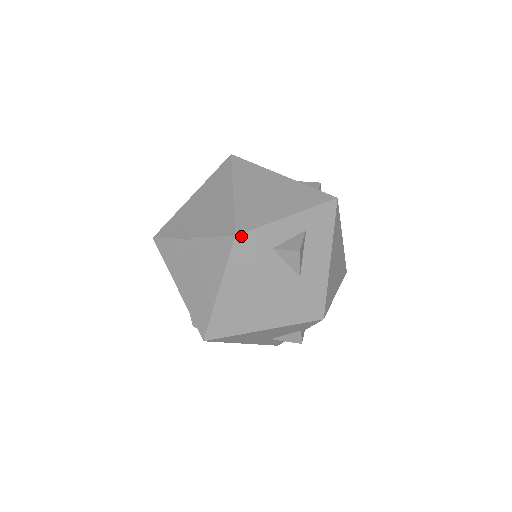
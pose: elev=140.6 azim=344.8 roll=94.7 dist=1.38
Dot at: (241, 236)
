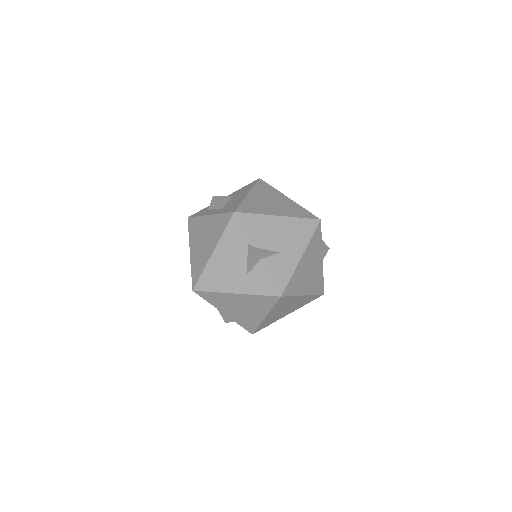
Dot at: (191, 216)
